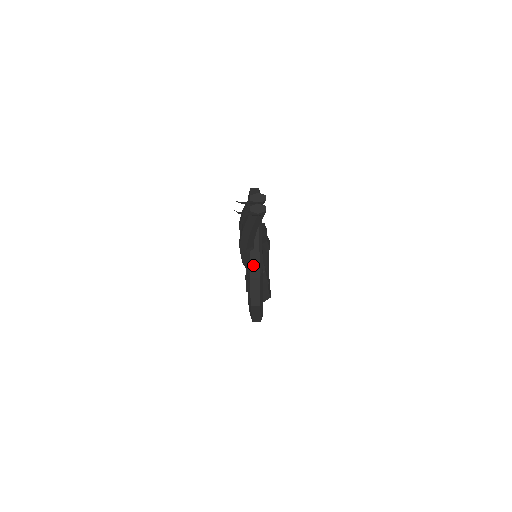
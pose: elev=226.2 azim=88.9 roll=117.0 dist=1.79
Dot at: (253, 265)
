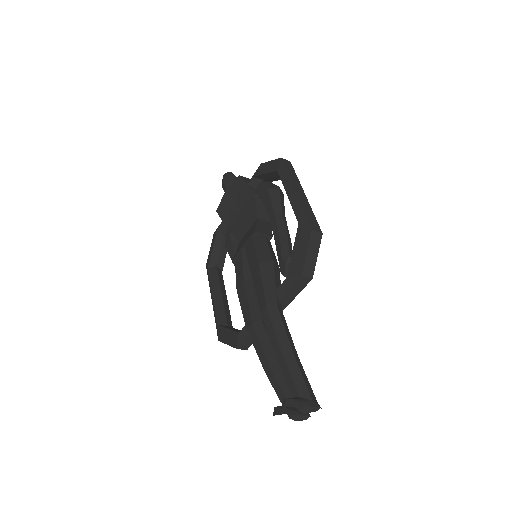
Dot at: (248, 340)
